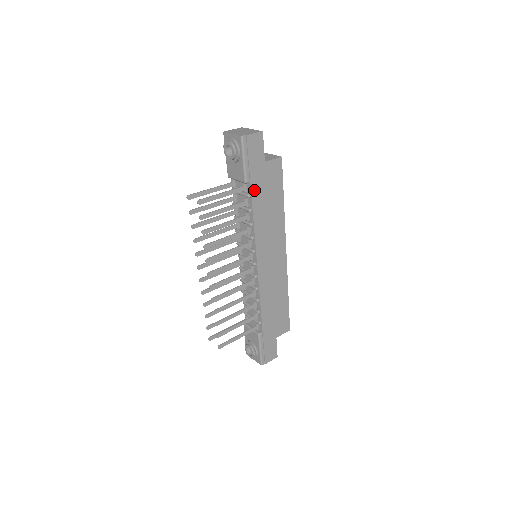
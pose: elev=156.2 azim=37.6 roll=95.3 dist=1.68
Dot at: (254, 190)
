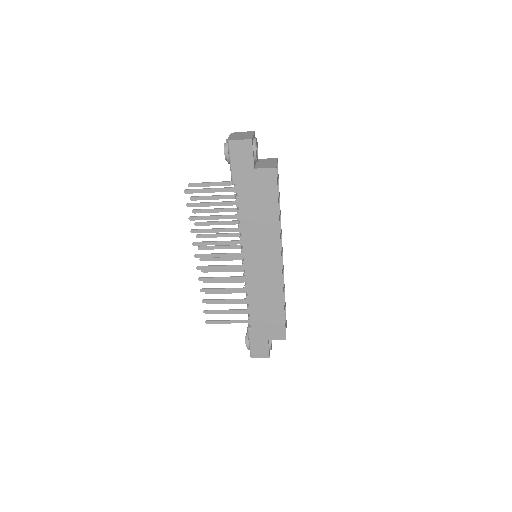
Dot at: (241, 193)
